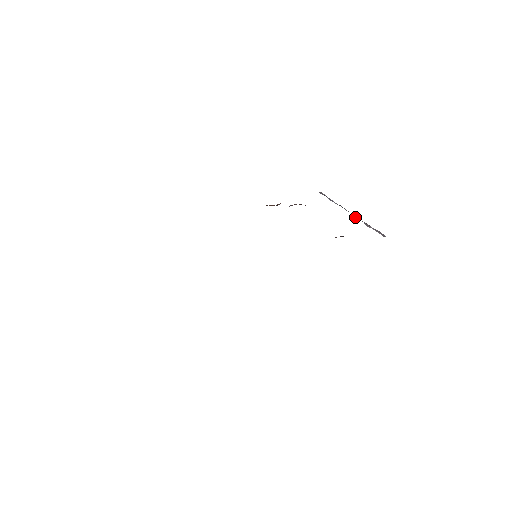
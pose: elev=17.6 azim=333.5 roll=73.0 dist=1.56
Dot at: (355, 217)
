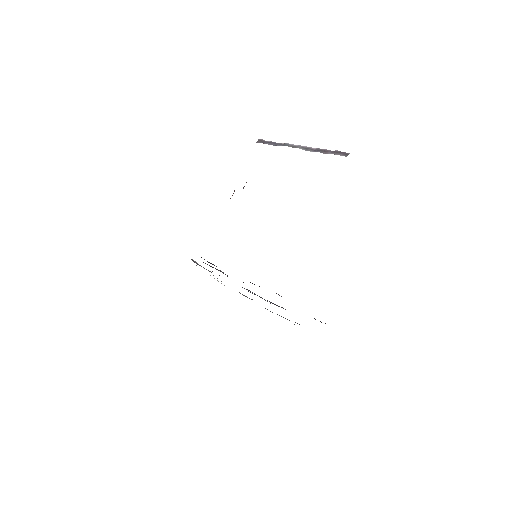
Dot at: occluded
